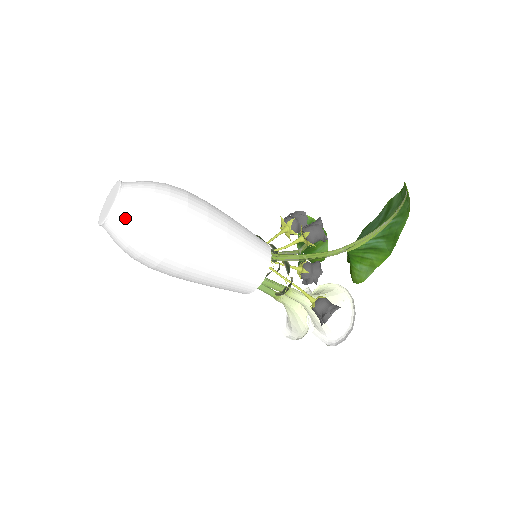
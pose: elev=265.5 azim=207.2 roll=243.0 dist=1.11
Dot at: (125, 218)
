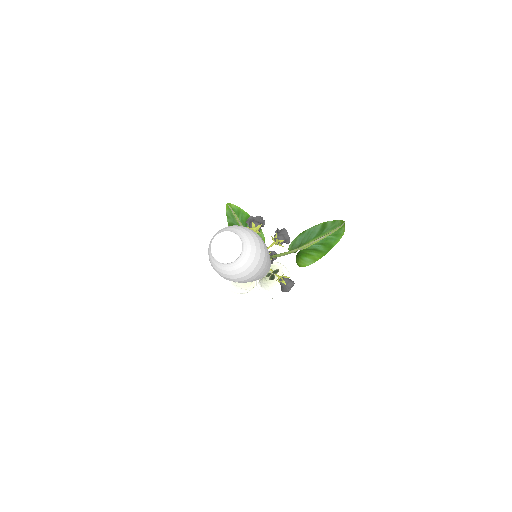
Dot at: (244, 260)
